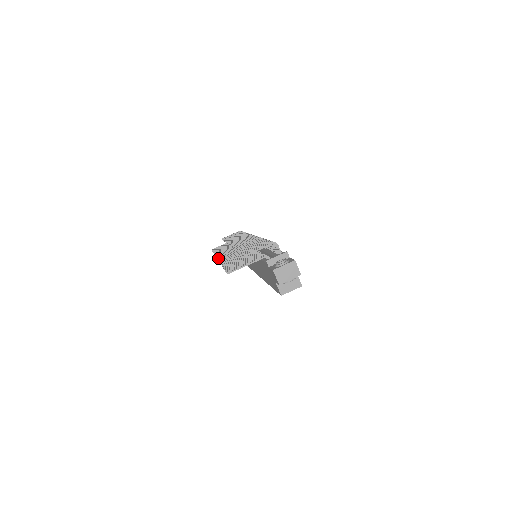
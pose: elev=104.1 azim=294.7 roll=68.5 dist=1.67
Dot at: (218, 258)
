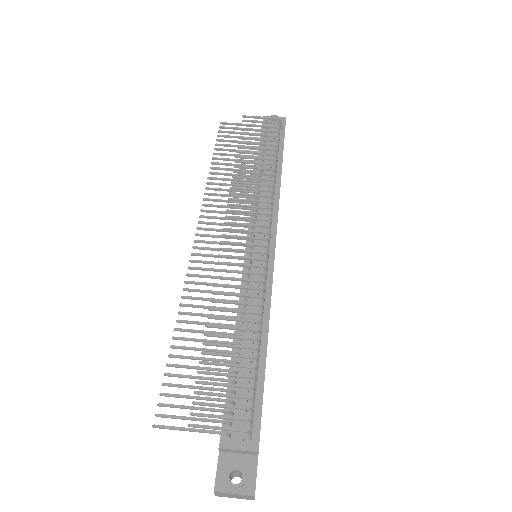
Dot at: (195, 241)
